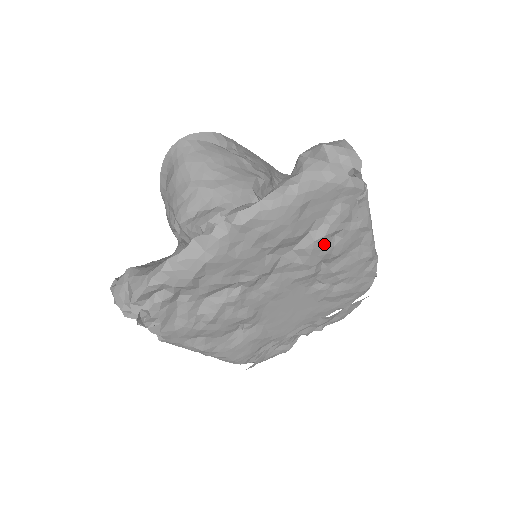
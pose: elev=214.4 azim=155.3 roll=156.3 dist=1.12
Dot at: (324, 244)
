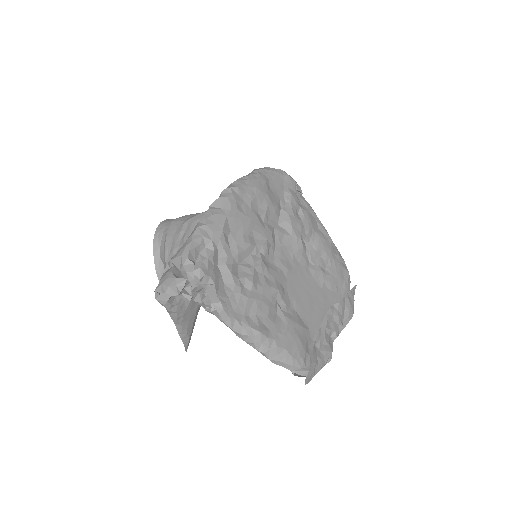
Dot at: (295, 217)
